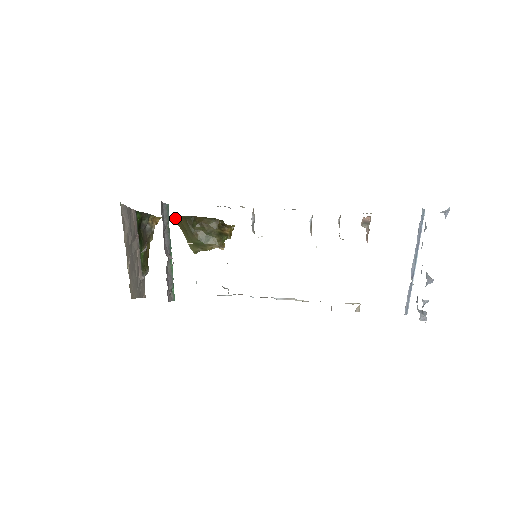
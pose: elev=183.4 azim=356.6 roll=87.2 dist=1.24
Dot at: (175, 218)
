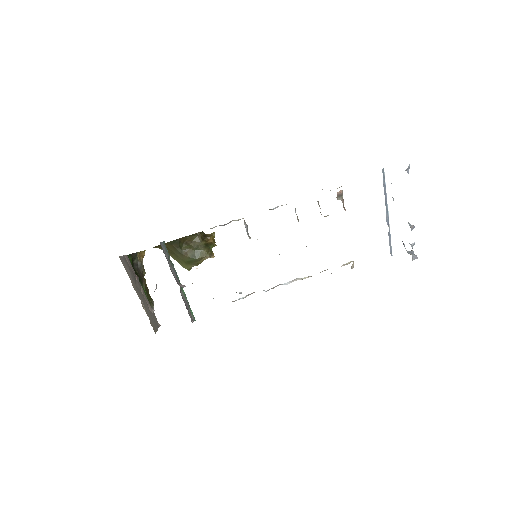
Dot at: (160, 246)
